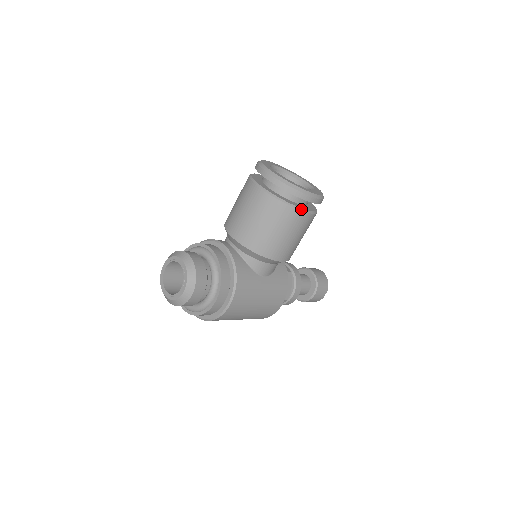
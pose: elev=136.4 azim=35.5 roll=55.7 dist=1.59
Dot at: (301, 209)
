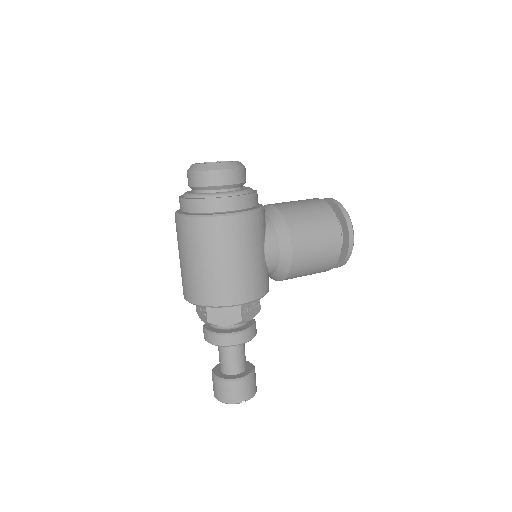
Dot at: occluded
